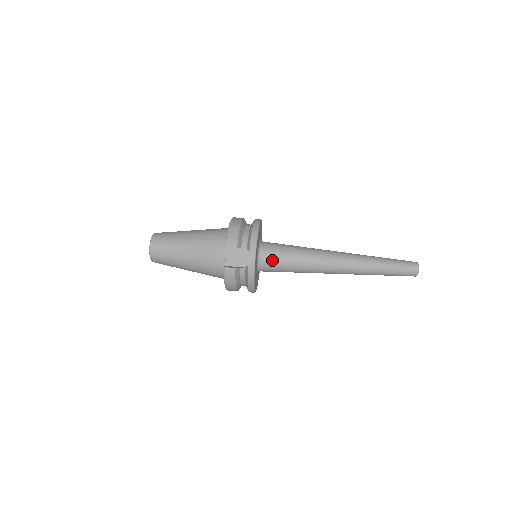
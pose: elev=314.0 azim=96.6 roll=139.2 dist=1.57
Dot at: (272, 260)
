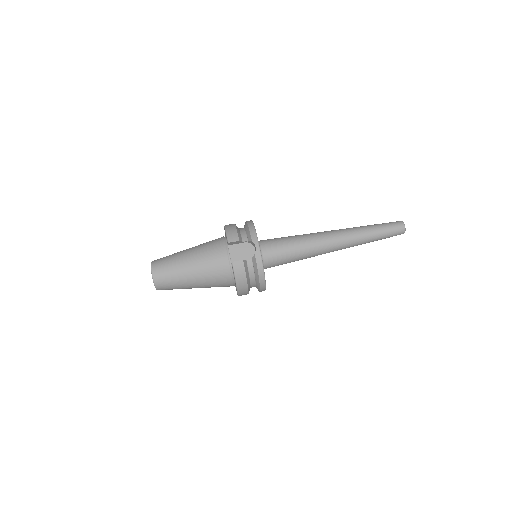
Dot at: (273, 251)
